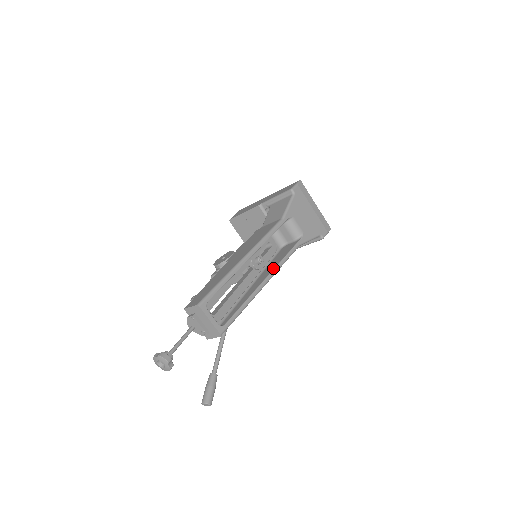
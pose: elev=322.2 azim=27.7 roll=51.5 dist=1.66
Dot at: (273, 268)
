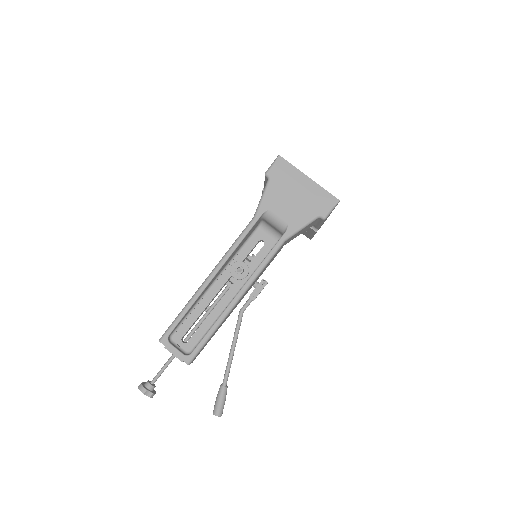
Dot at: occluded
